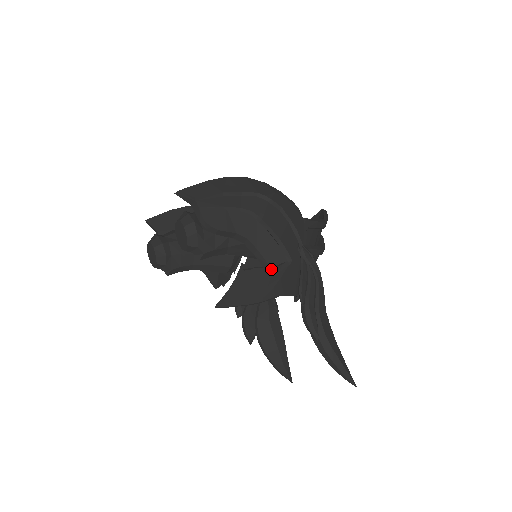
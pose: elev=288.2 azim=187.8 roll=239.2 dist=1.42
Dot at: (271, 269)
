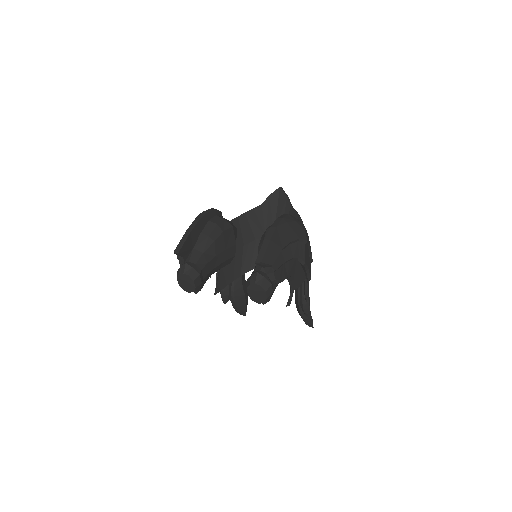
Dot at: (296, 287)
